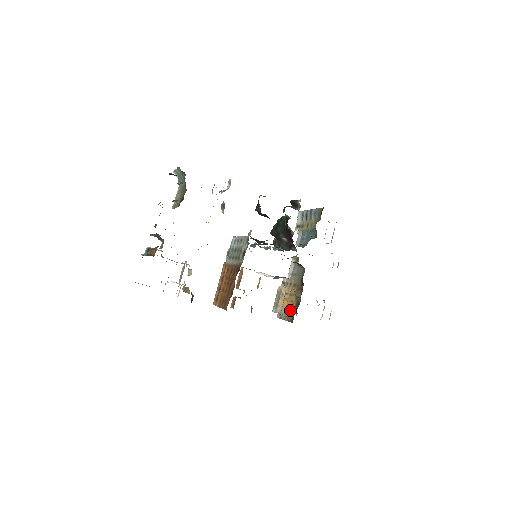
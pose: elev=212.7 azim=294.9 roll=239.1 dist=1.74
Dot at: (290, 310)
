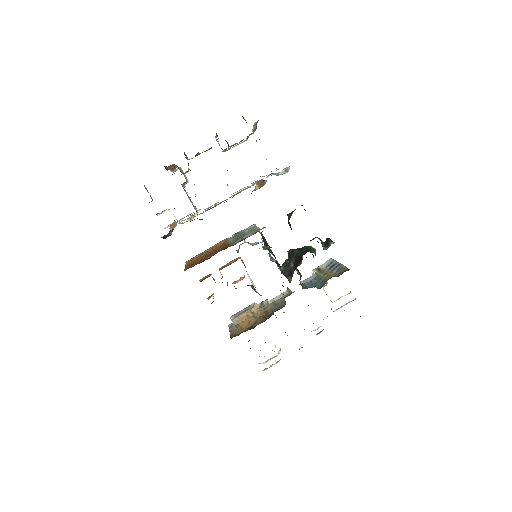
Dot at: (241, 328)
